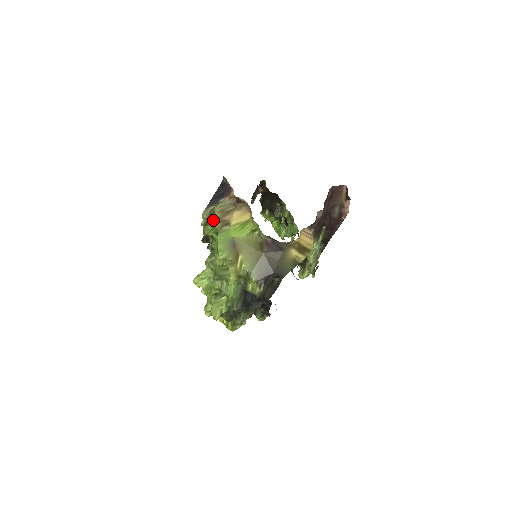
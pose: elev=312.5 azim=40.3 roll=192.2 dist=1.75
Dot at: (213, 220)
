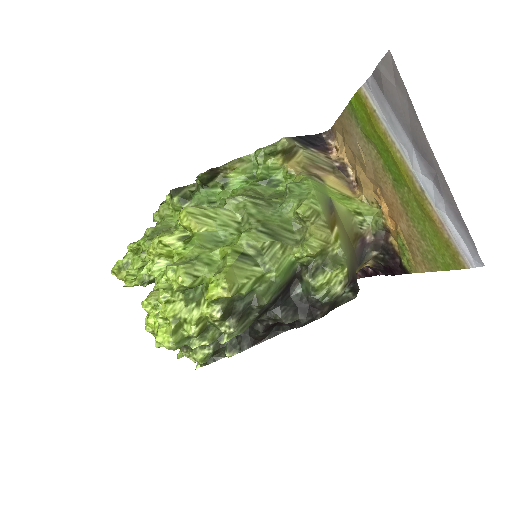
Dot at: (288, 158)
